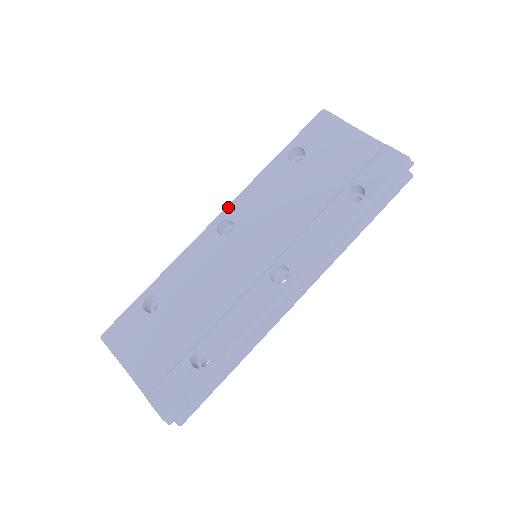
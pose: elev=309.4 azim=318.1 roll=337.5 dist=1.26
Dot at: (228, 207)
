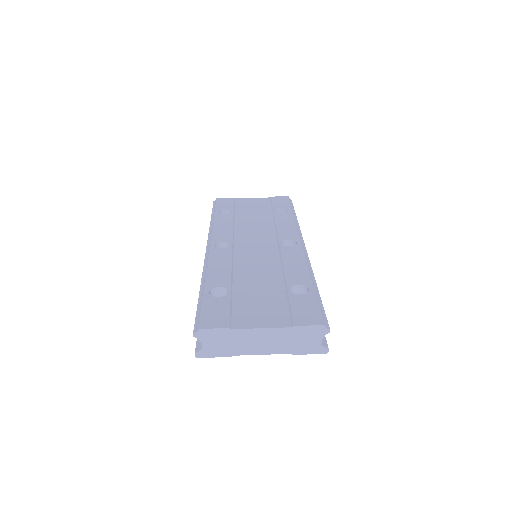
Dot at: (211, 239)
